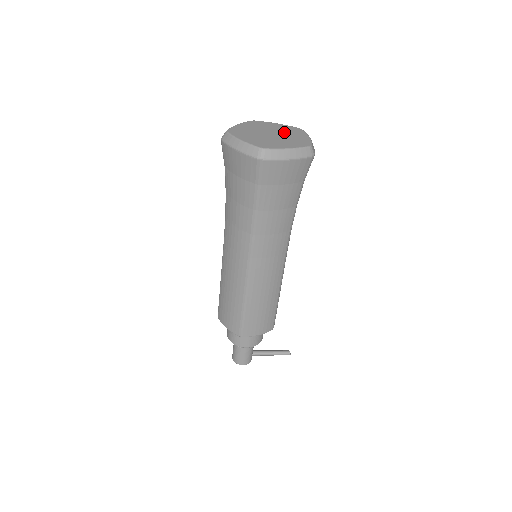
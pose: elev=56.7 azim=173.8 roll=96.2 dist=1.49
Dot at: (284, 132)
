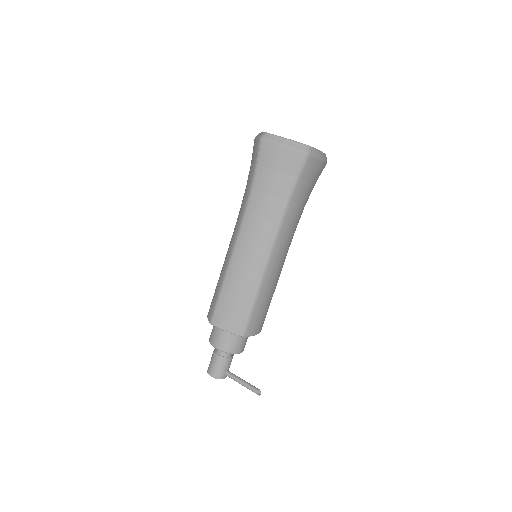
Dot at: occluded
